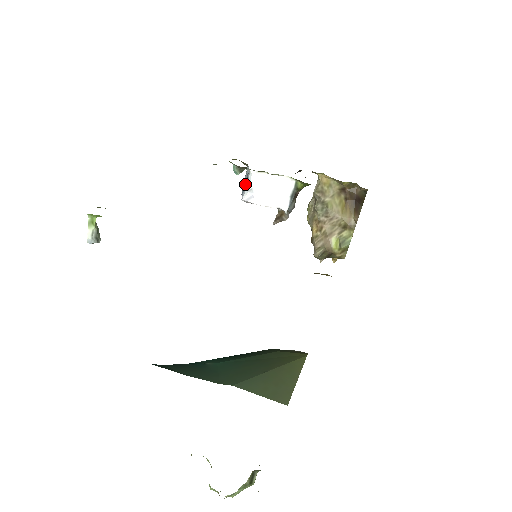
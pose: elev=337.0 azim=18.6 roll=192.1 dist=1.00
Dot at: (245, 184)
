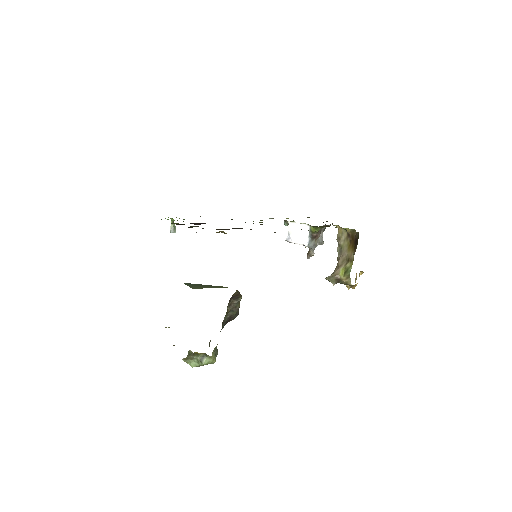
Dot at: occluded
